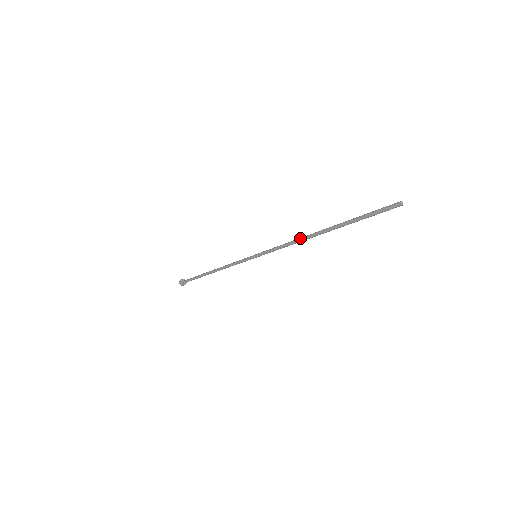
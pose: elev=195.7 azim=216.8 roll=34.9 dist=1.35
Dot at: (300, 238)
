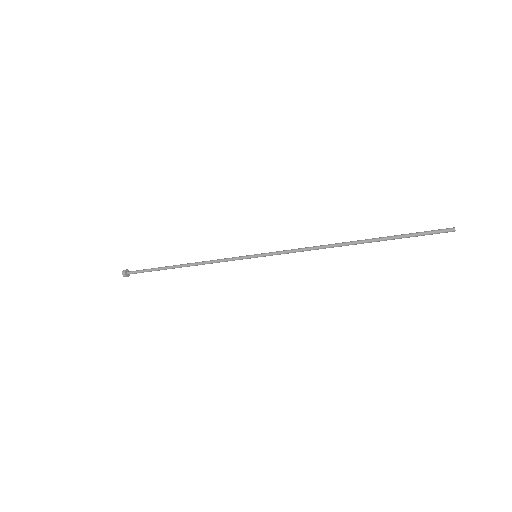
Dot at: occluded
